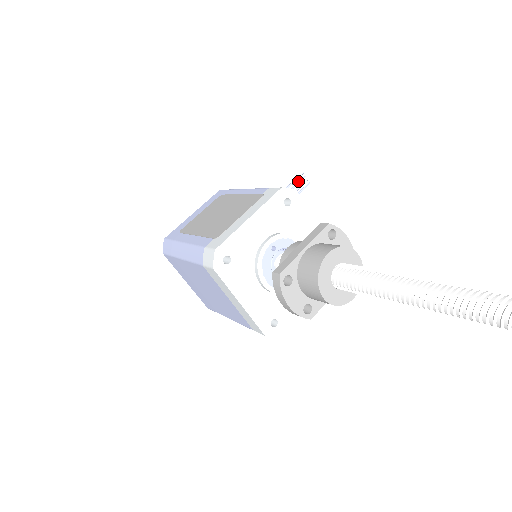
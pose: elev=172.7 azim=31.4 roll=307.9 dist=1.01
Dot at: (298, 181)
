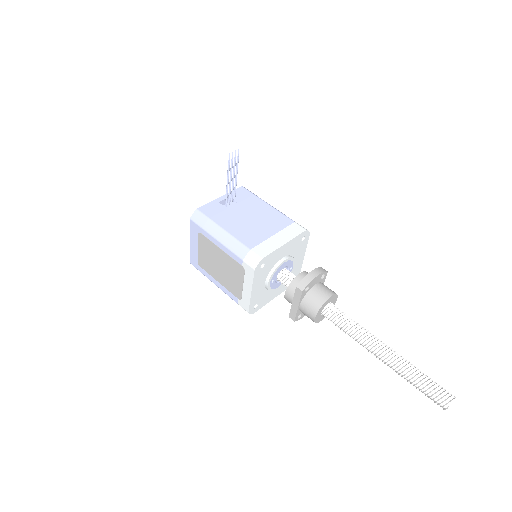
Dot at: (231, 161)
